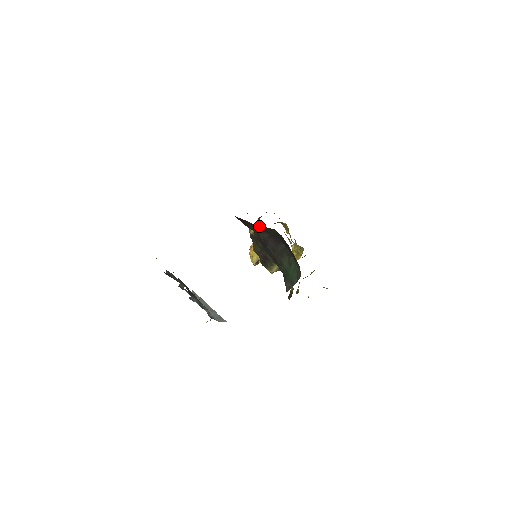
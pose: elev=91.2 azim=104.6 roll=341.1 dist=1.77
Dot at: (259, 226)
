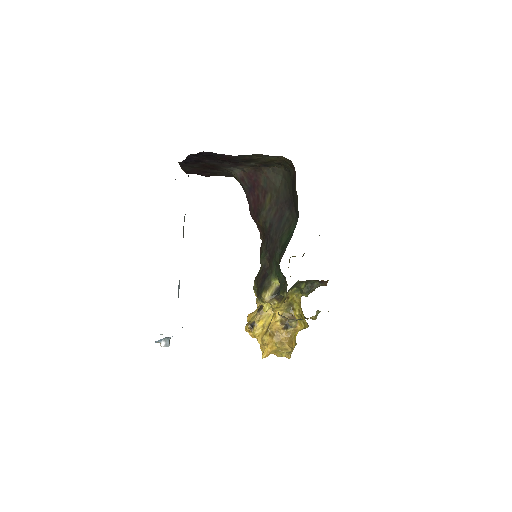
Dot at: (270, 179)
